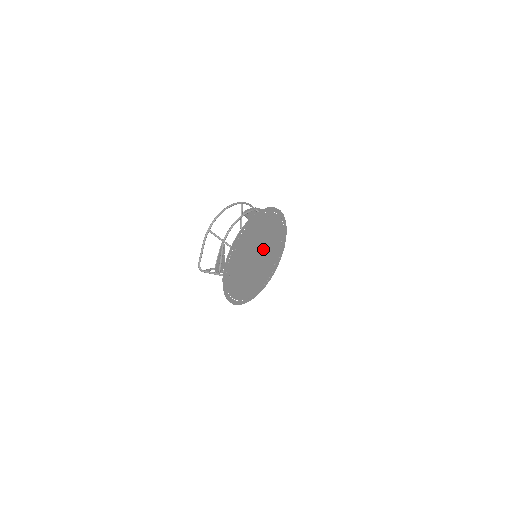
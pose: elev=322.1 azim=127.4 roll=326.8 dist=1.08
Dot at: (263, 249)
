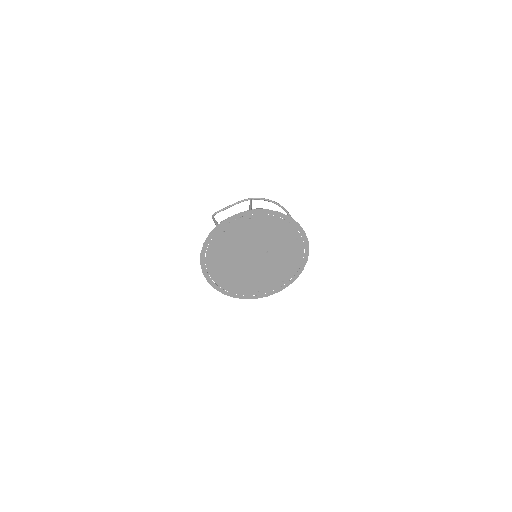
Dot at: (266, 260)
